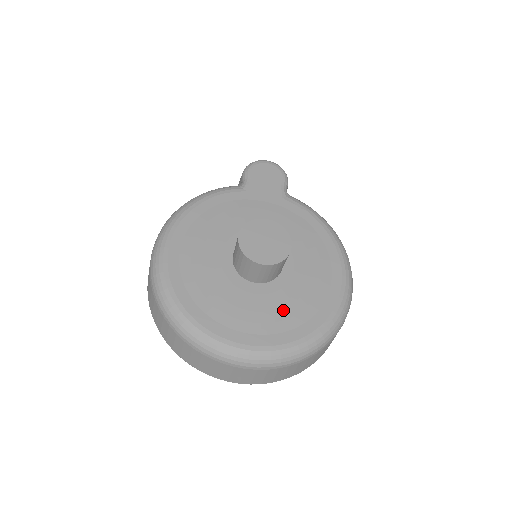
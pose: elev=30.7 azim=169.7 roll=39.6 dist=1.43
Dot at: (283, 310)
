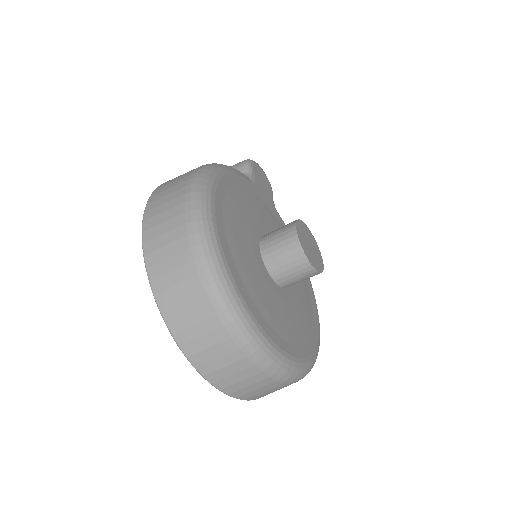
Dot at: (296, 322)
